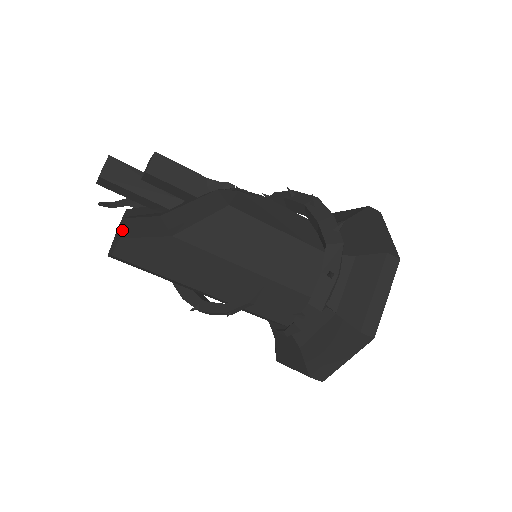
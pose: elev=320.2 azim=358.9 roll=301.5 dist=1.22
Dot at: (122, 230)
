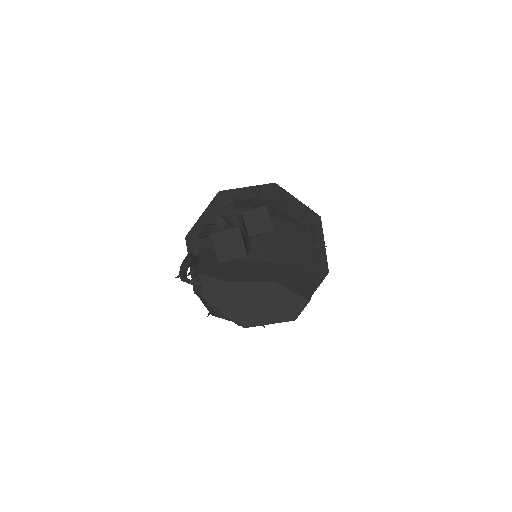
Dot at: (295, 294)
